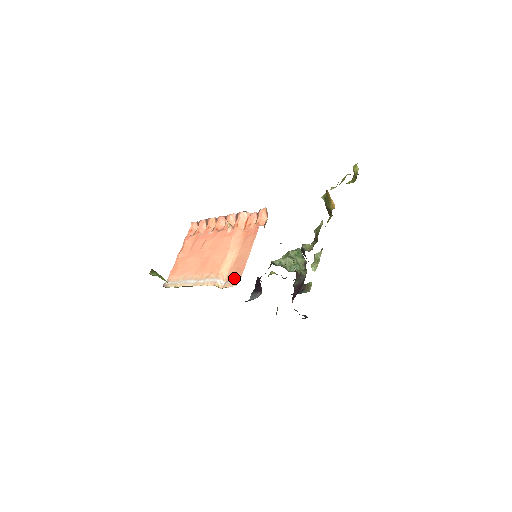
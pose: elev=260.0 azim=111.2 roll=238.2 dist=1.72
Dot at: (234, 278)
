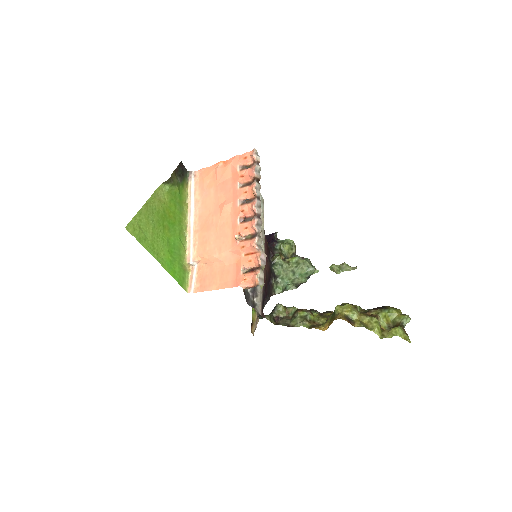
Dot at: (197, 280)
